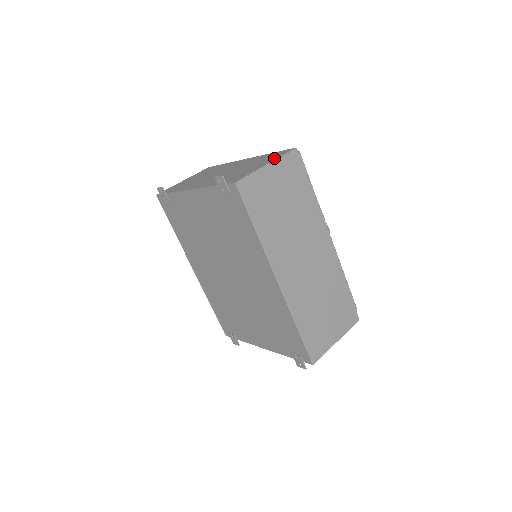
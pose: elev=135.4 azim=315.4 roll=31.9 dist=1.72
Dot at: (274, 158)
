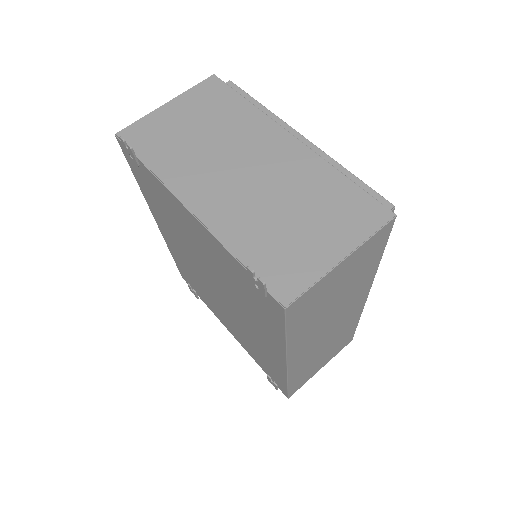
Dot at: (355, 235)
